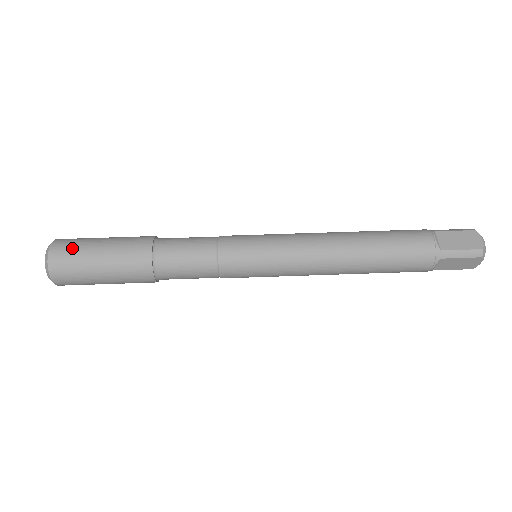
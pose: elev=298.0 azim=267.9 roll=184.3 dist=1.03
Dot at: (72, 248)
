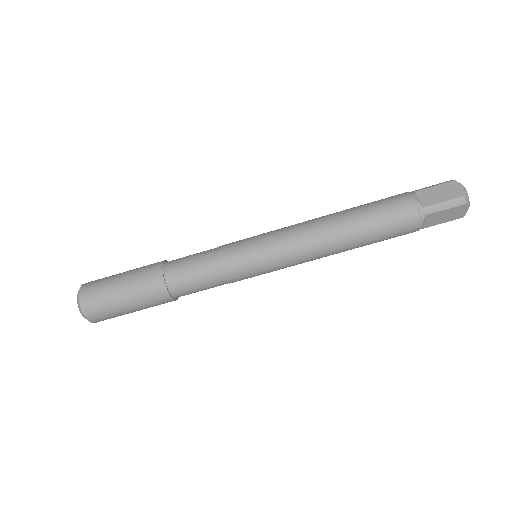
Dot at: (97, 287)
